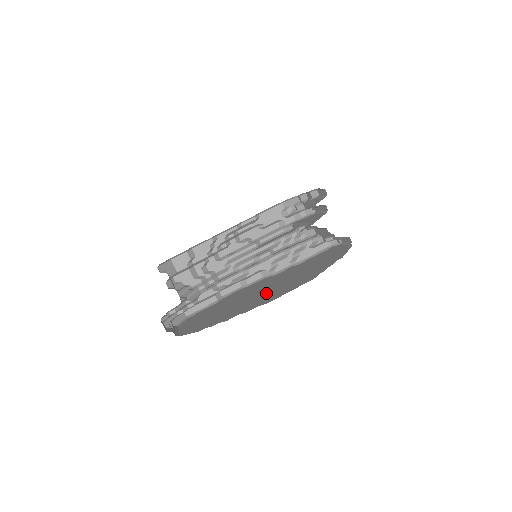
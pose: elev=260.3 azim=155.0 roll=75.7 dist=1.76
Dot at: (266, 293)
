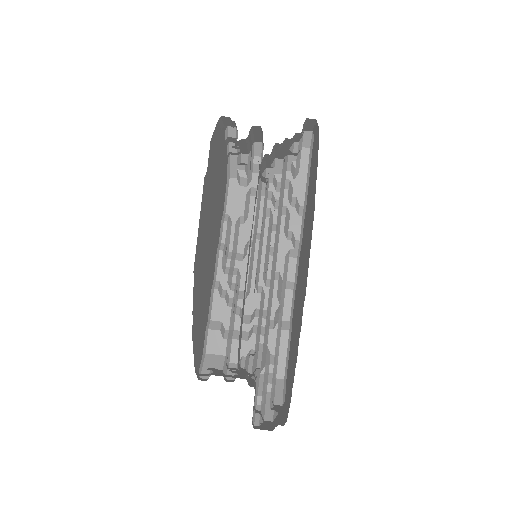
Dot at: (302, 279)
